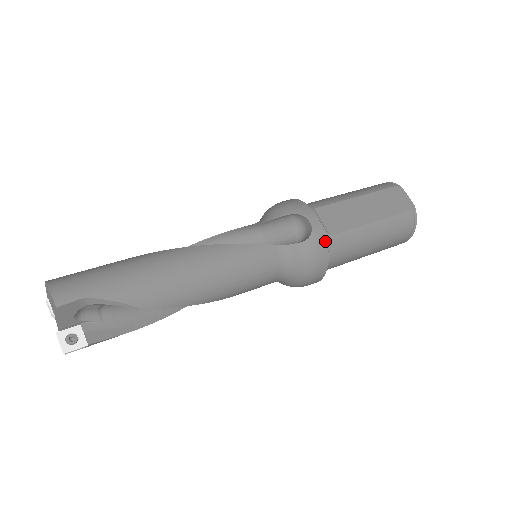
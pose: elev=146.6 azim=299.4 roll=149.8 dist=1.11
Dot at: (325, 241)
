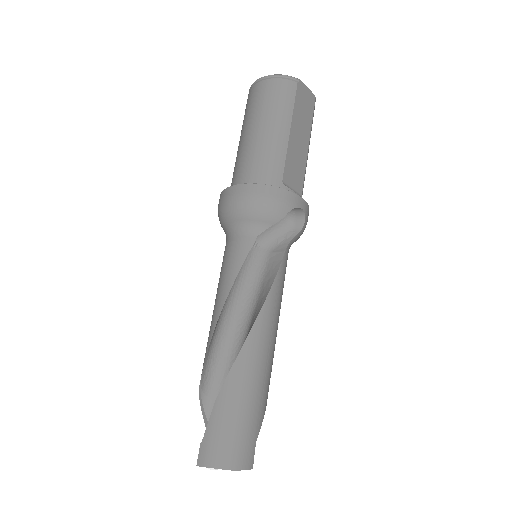
Dot at: occluded
